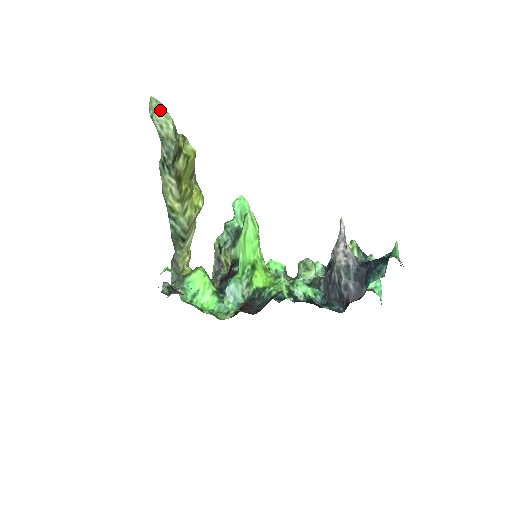
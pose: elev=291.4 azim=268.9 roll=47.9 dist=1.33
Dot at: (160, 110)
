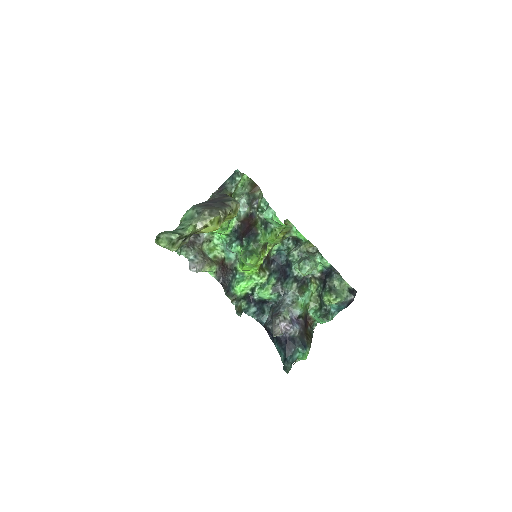
Dot at: occluded
